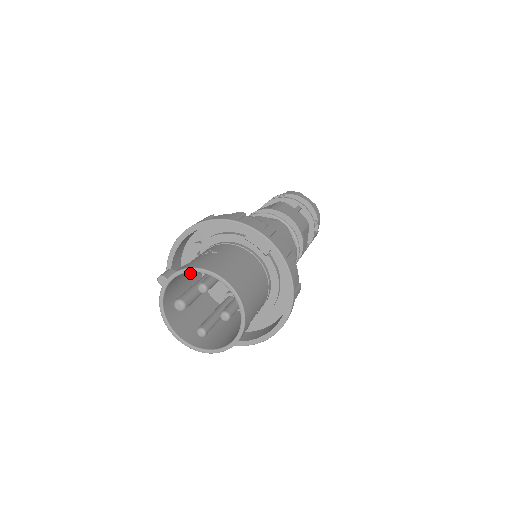
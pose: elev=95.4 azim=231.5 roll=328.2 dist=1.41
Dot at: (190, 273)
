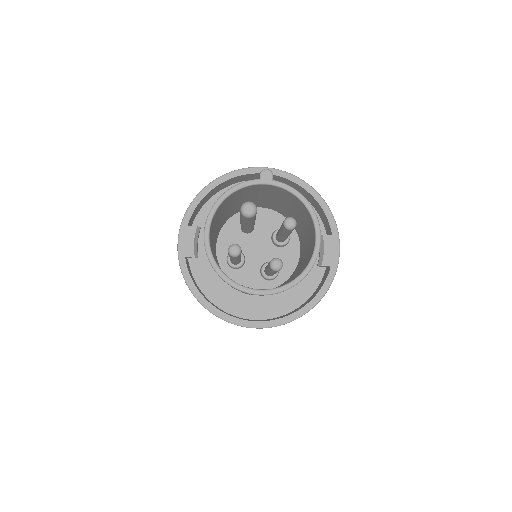
Dot at: (250, 201)
